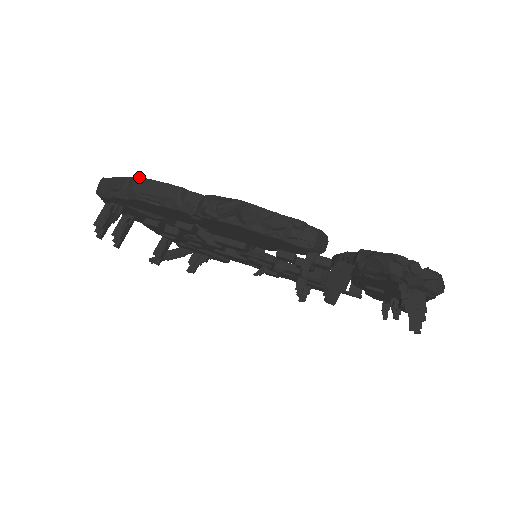
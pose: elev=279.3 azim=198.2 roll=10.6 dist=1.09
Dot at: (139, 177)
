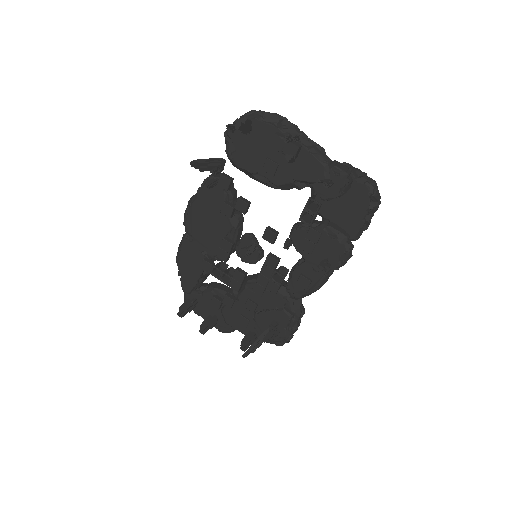
Dot at: occluded
